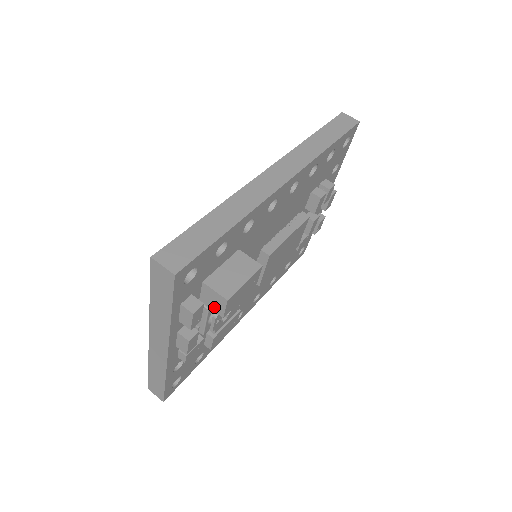
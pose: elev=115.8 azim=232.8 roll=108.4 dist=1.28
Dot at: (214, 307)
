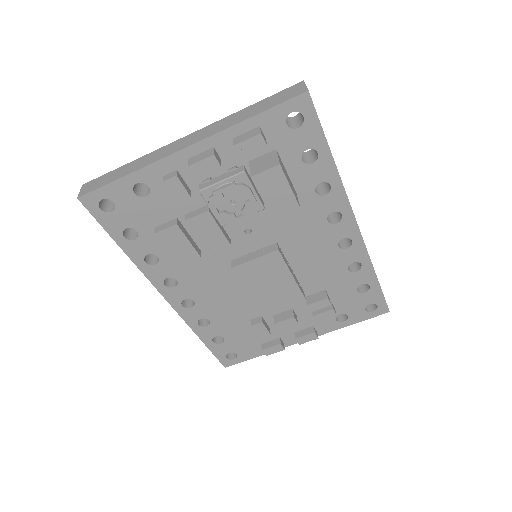
Dot at: (256, 168)
